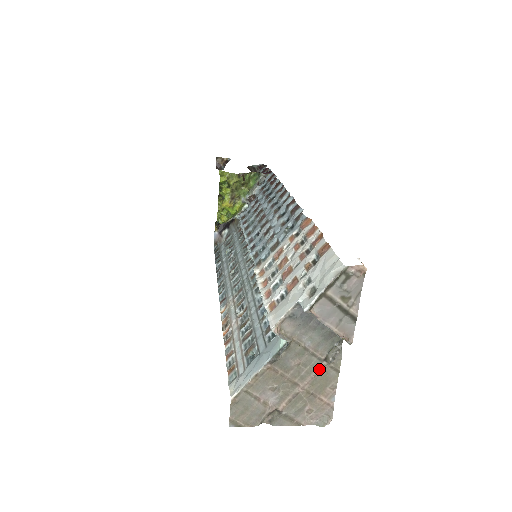
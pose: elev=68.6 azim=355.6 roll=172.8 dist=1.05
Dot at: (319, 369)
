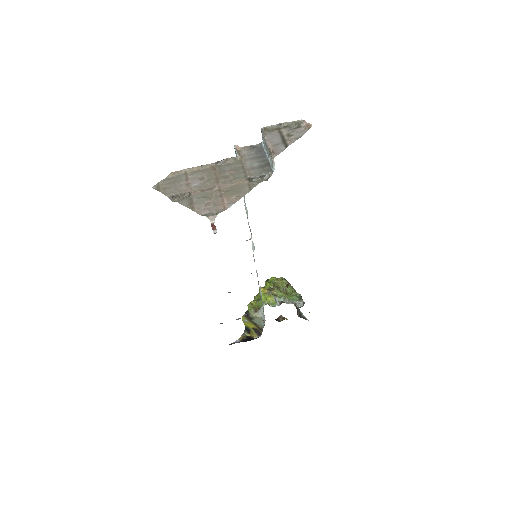
Dot at: (240, 181)
